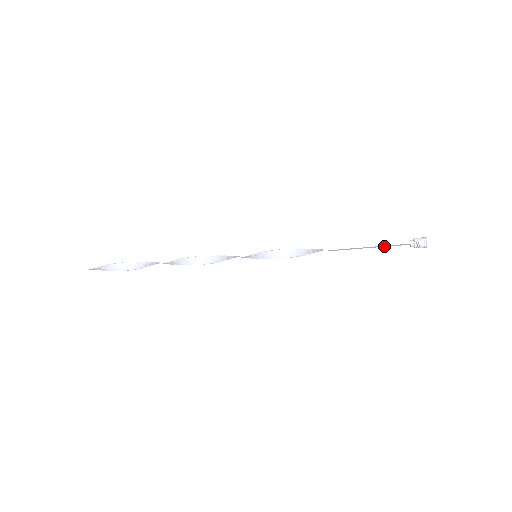
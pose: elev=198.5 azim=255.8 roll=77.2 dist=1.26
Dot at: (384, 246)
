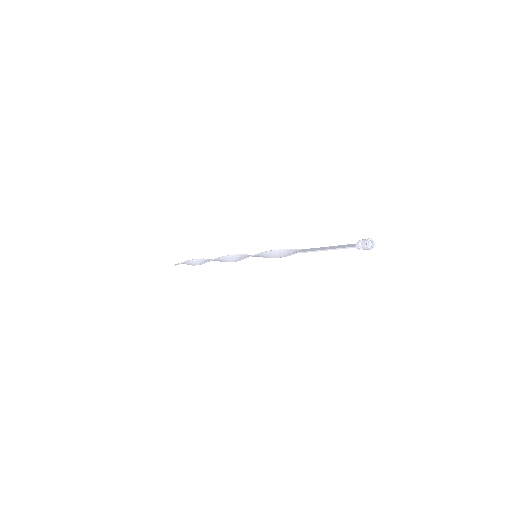
Dot at: (339, 247)
